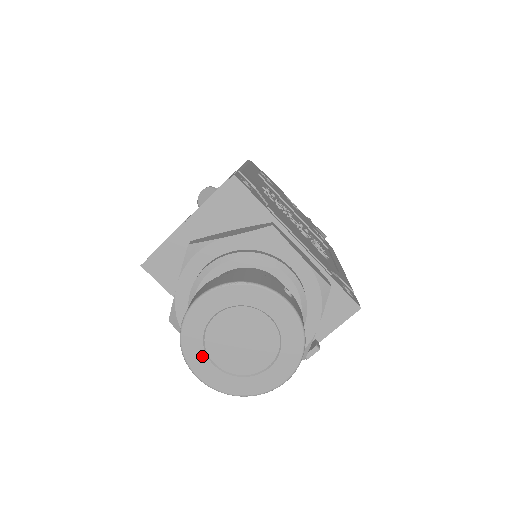
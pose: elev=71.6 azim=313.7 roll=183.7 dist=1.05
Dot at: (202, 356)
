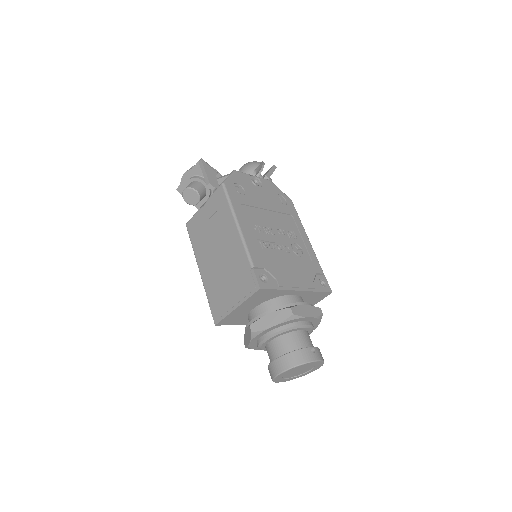
Dot at: (282, 380)
